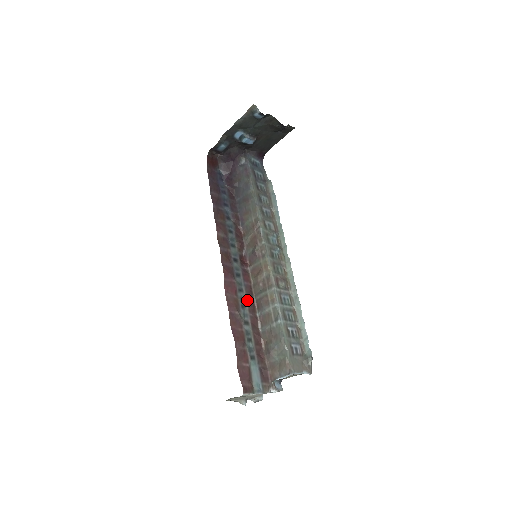
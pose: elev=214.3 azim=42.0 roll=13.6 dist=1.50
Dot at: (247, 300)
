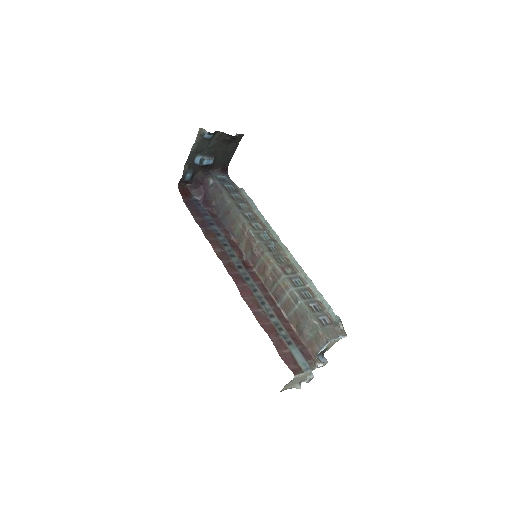
Dot at: (264, 297)
